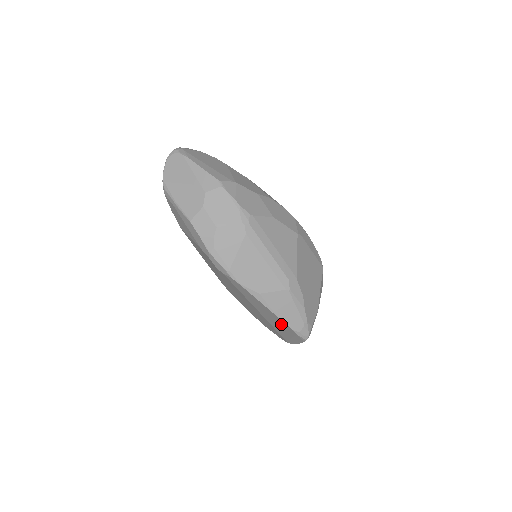
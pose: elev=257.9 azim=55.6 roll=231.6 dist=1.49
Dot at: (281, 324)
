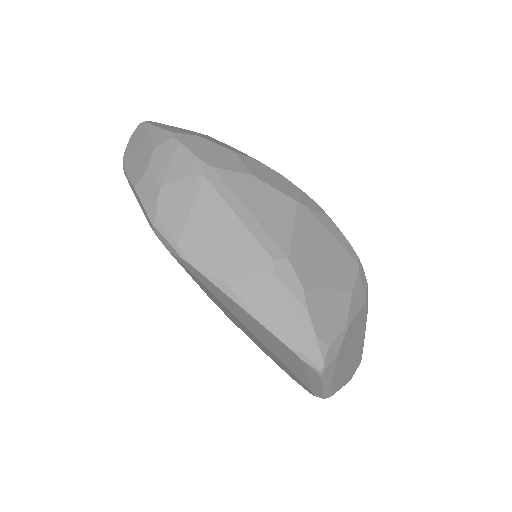
Dot at: (276, 343)
